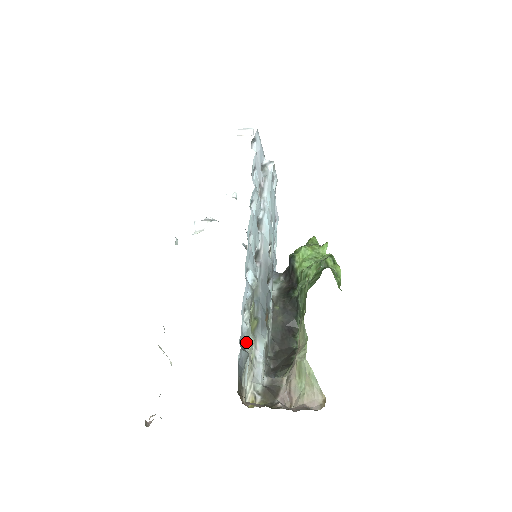
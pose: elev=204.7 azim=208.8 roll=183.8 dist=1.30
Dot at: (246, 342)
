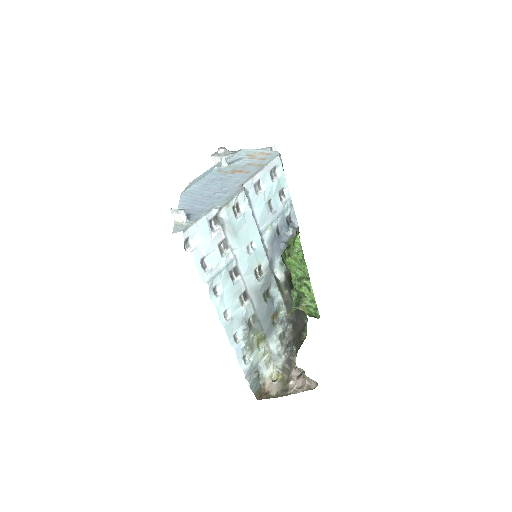
Dot at: (256, 364)
